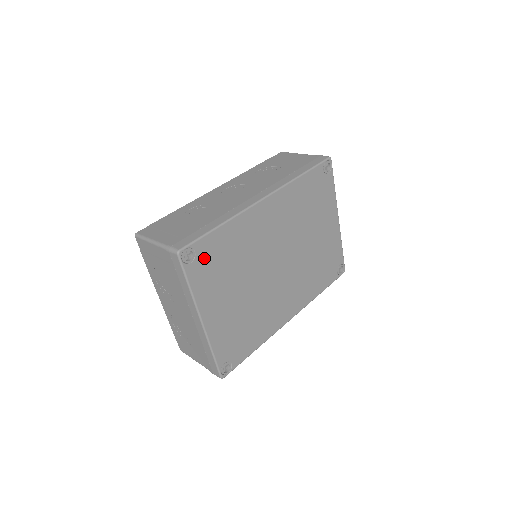
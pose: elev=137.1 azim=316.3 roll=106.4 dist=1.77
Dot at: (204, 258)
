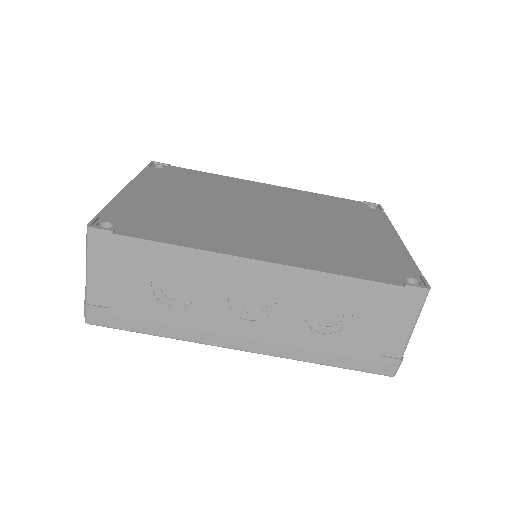
Dot at: occluded
